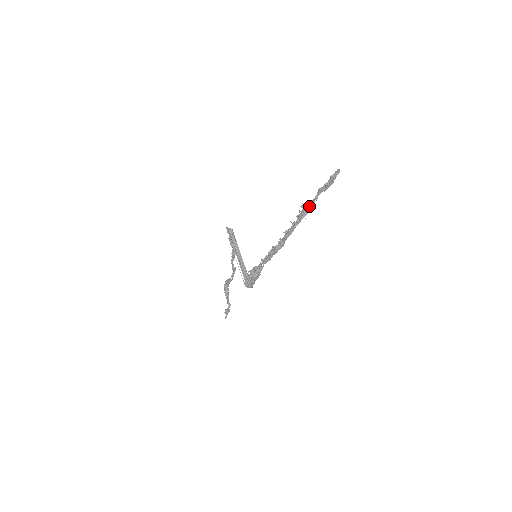
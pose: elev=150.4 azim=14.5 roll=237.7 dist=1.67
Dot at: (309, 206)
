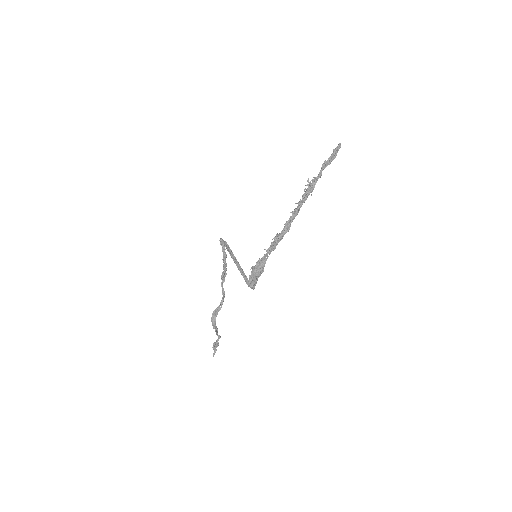
Dot at: (315, 181)
